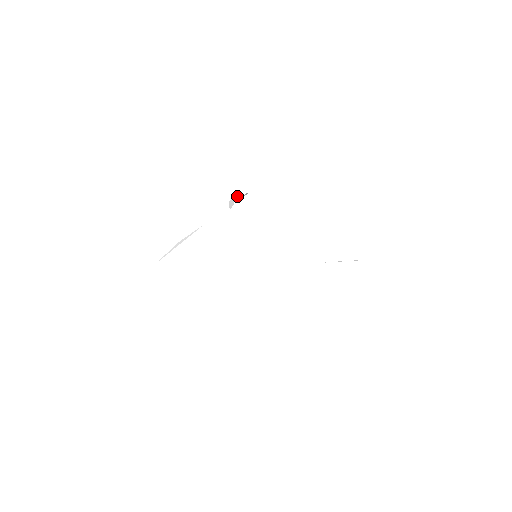
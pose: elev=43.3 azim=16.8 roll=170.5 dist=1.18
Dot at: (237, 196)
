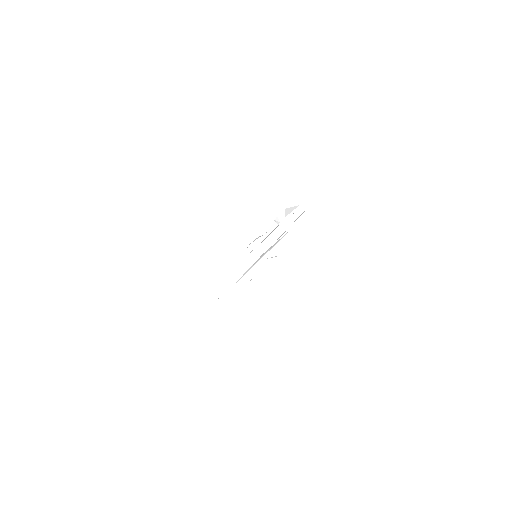
Dot at: (285, 211)
